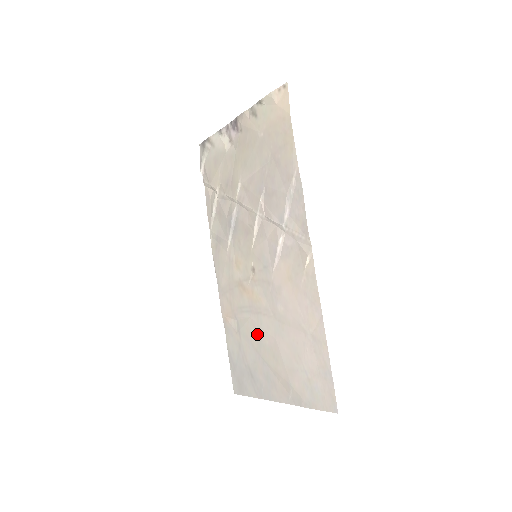
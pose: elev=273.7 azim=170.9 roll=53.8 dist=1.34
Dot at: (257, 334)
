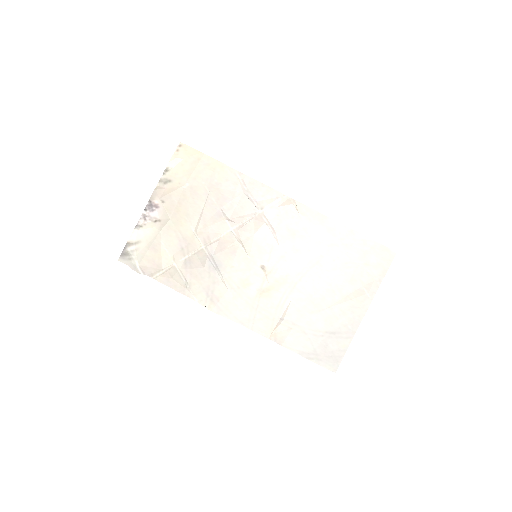
Dot at: (308, 300)
